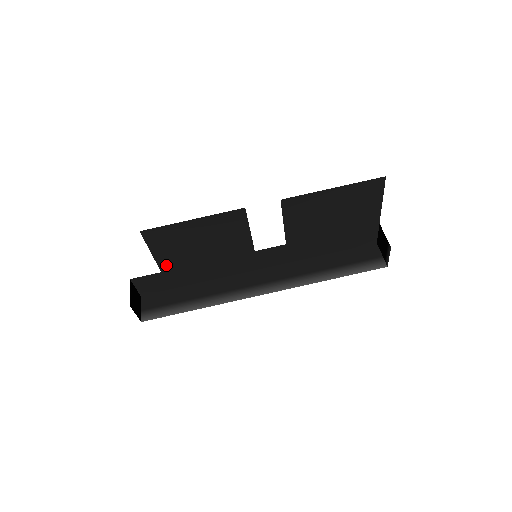
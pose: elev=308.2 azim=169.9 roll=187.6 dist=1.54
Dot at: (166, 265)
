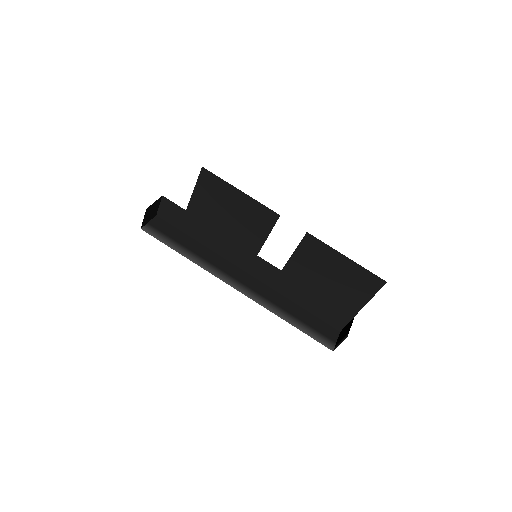
Dot at: (194, 208)
